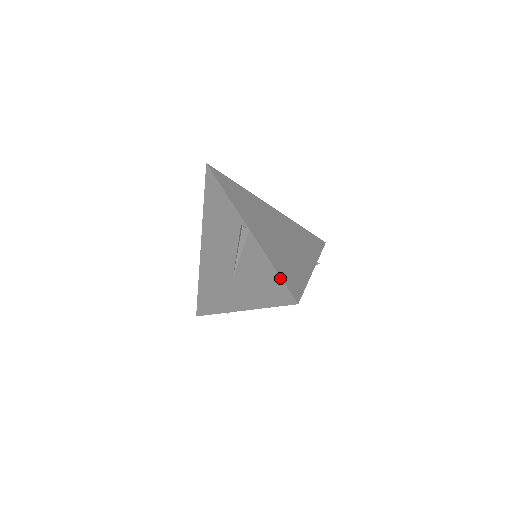
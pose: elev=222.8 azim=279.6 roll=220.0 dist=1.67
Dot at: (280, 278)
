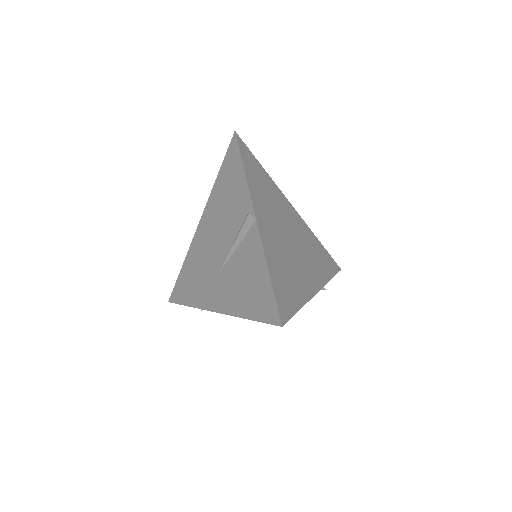
Dot at: (272, 288)
